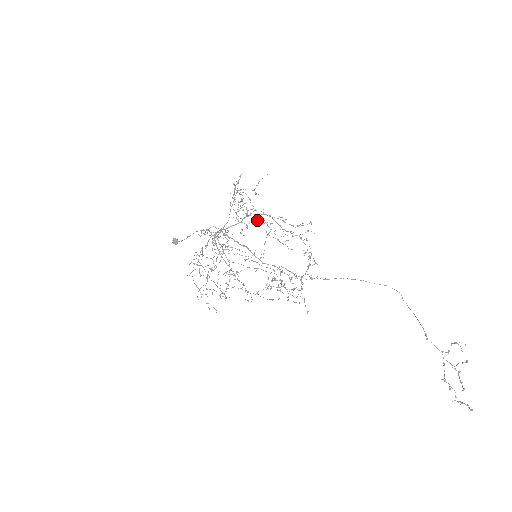
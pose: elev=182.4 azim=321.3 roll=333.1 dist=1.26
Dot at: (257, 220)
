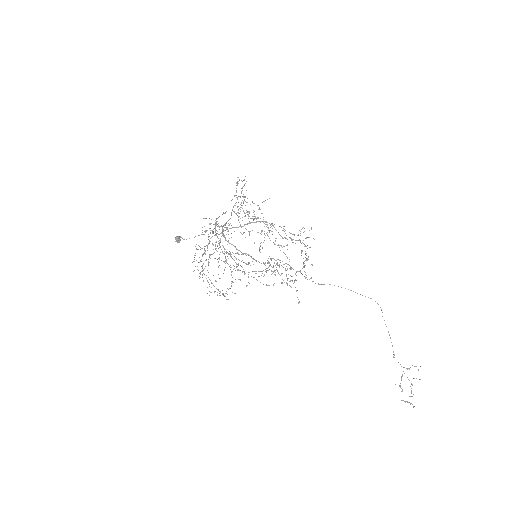
Dot at: occluded
